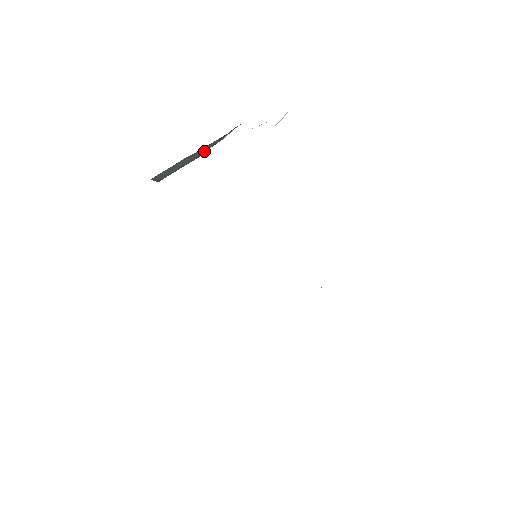
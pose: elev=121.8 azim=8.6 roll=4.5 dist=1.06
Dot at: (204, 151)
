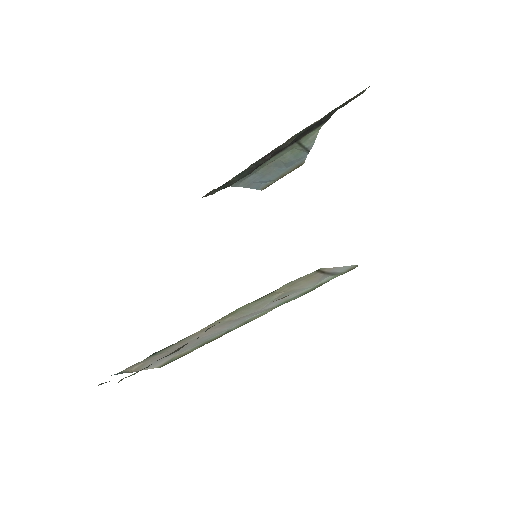
Dot at: (299, 159)
